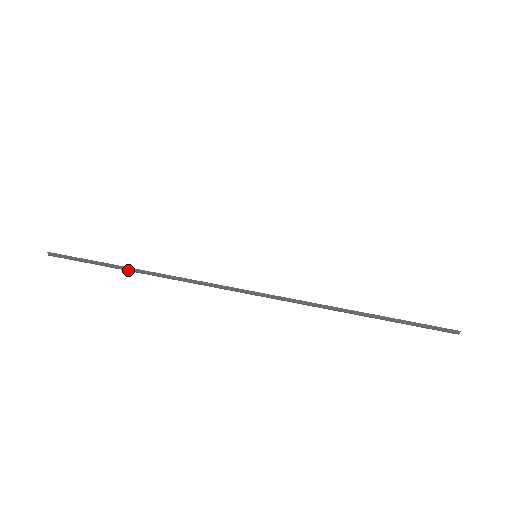
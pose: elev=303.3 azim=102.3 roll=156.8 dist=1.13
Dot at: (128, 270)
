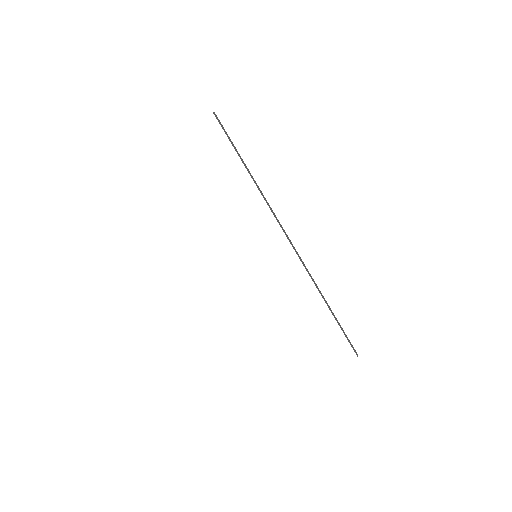
Dot at: occluded
